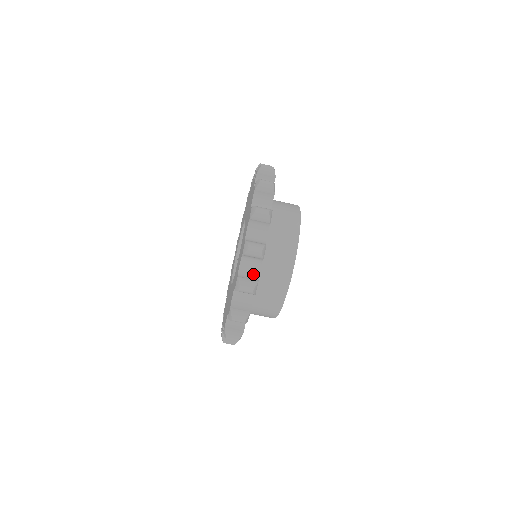
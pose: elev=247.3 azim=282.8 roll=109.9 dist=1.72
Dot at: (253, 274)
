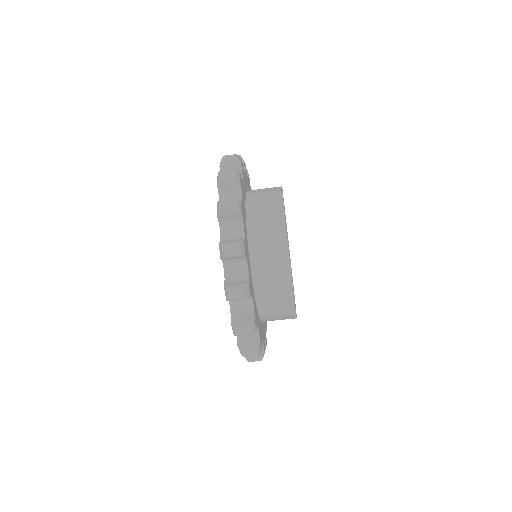
Dot at: (252, 334)
